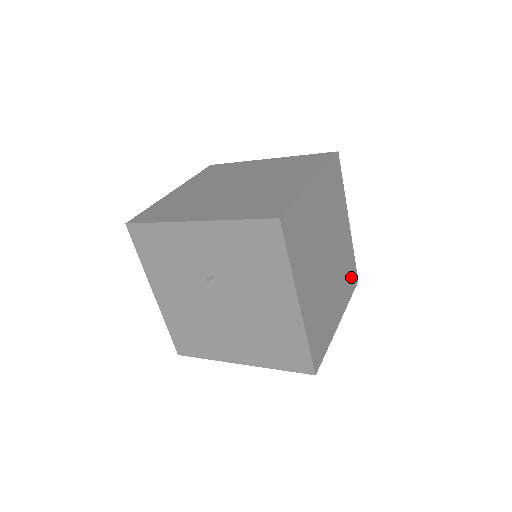
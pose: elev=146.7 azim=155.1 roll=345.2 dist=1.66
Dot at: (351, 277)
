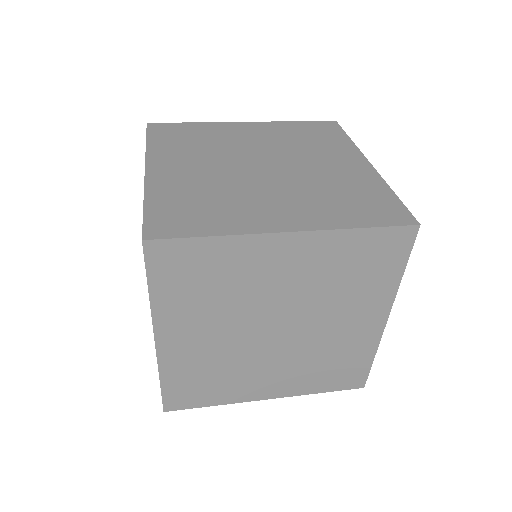
Dot at: (373, 209)
